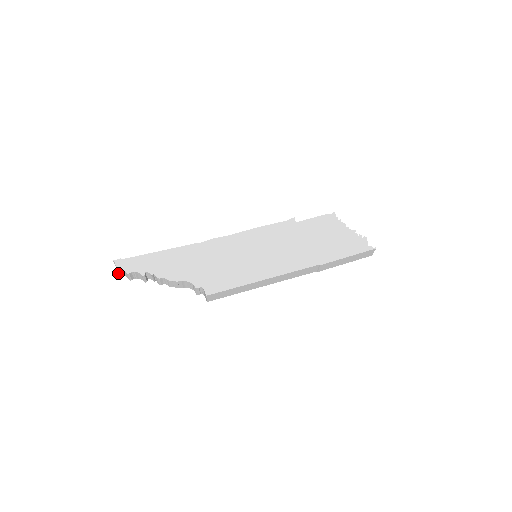
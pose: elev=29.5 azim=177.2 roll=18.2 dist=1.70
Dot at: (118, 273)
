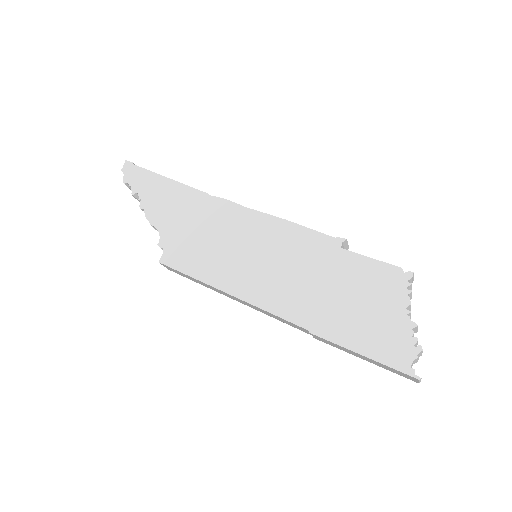
Dot at: occluded
